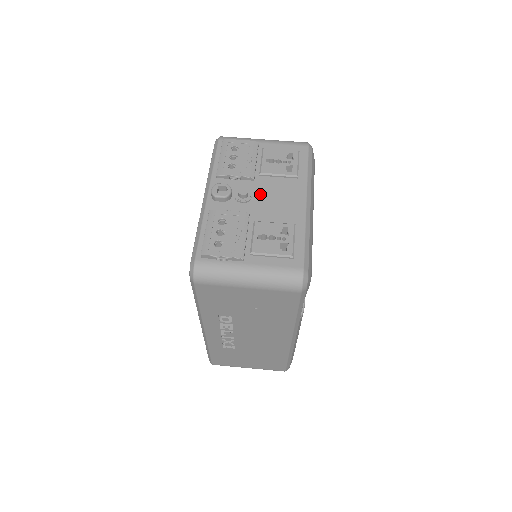
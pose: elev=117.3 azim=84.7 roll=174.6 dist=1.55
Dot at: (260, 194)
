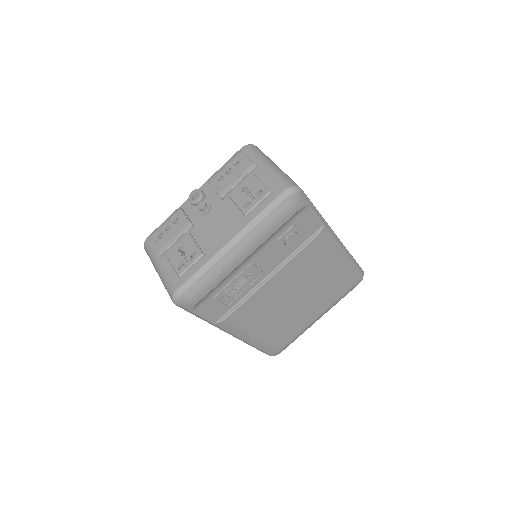
Dot at: (214, 214)
